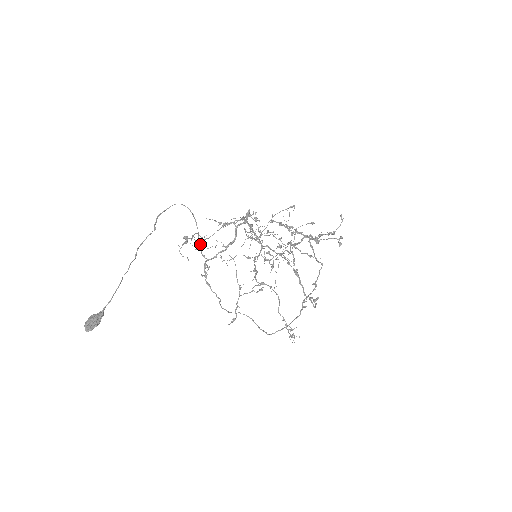
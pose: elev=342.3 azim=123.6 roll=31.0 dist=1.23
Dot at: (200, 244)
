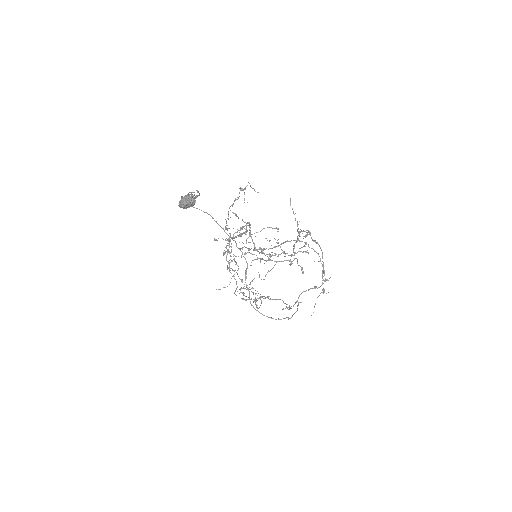
Dot at: (228, 219)
